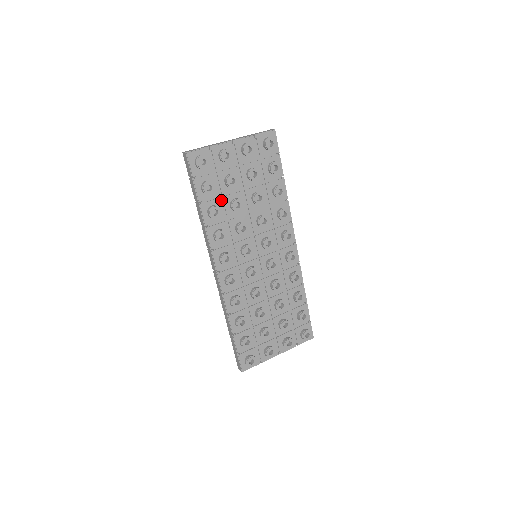
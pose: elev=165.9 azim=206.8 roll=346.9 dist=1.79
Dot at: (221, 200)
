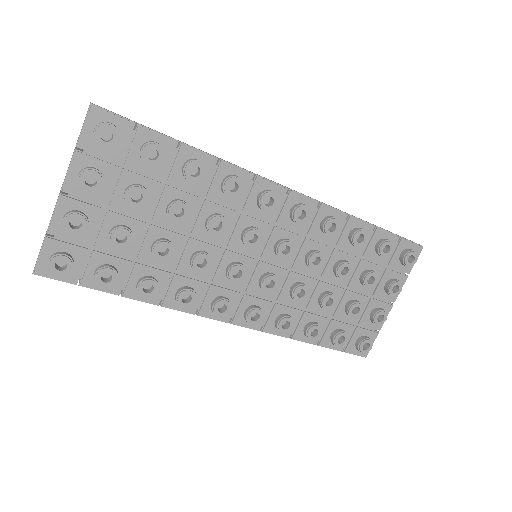
Dot at: (140, 263)
